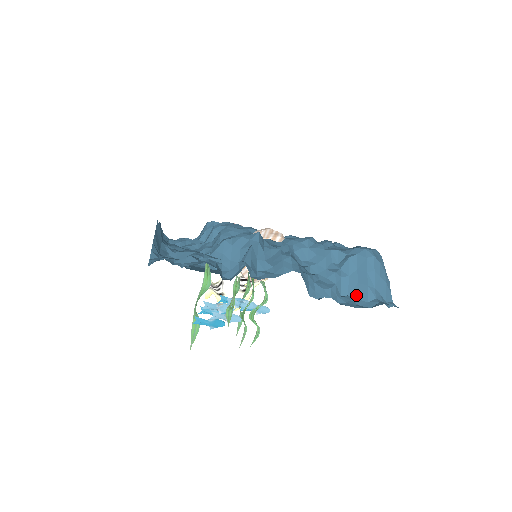
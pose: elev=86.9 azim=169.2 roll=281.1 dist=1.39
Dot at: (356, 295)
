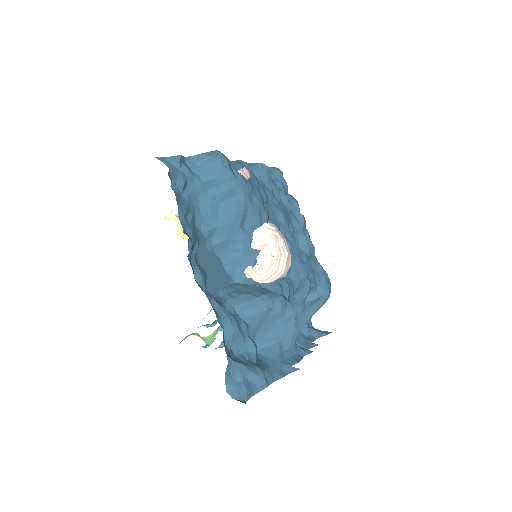
Dot at: (300, 320)
